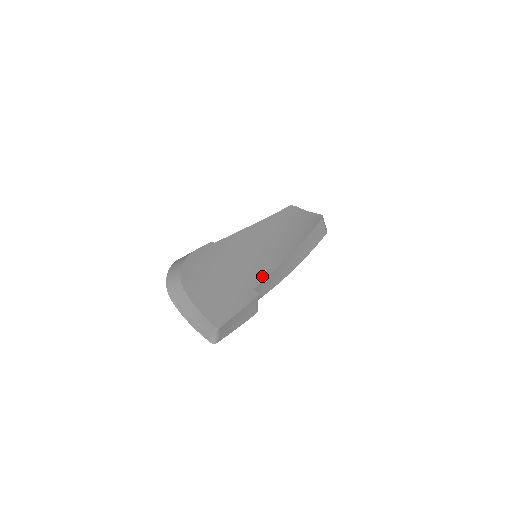
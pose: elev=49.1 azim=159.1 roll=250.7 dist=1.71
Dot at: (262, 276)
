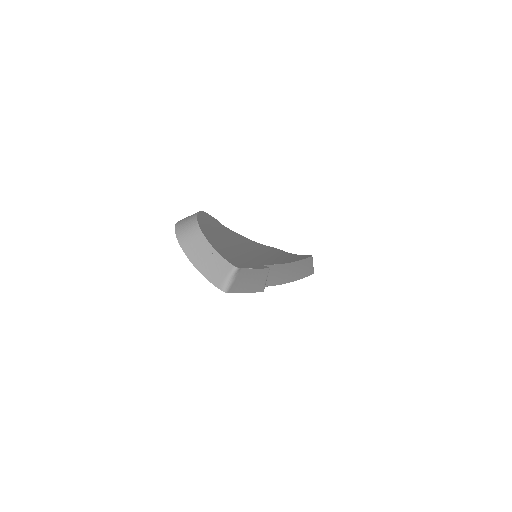
Dot at: (268, 263)
